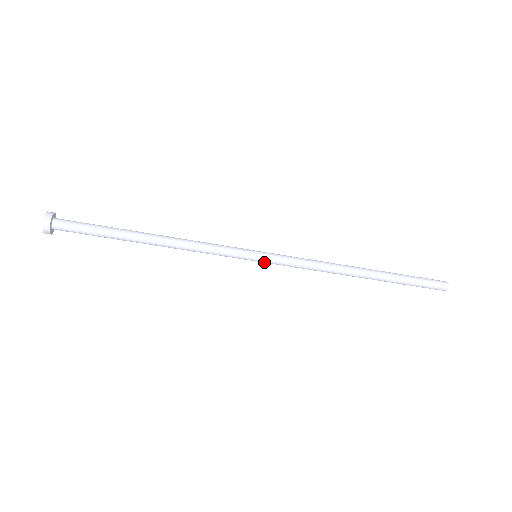
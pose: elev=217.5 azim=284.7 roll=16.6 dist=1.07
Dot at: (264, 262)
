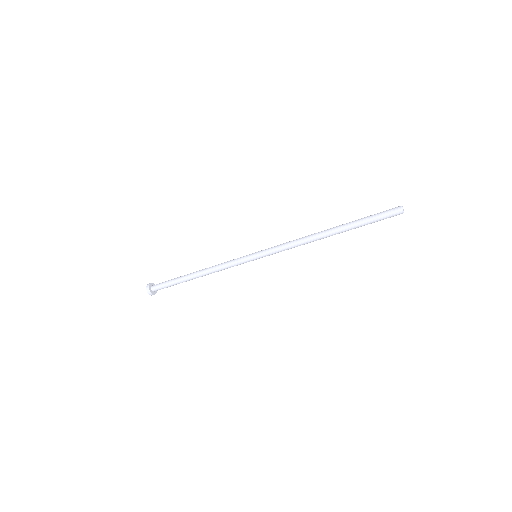
Dot at: occluded
